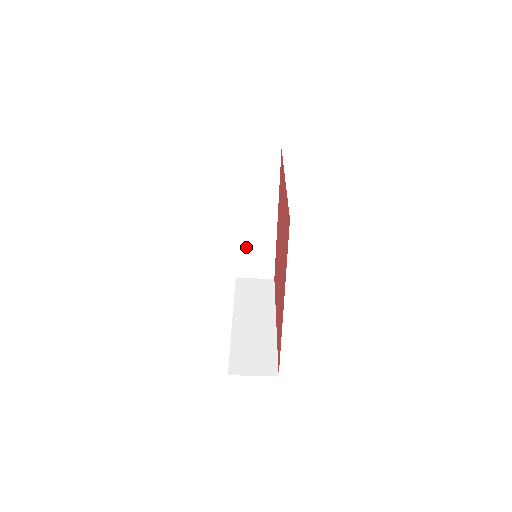
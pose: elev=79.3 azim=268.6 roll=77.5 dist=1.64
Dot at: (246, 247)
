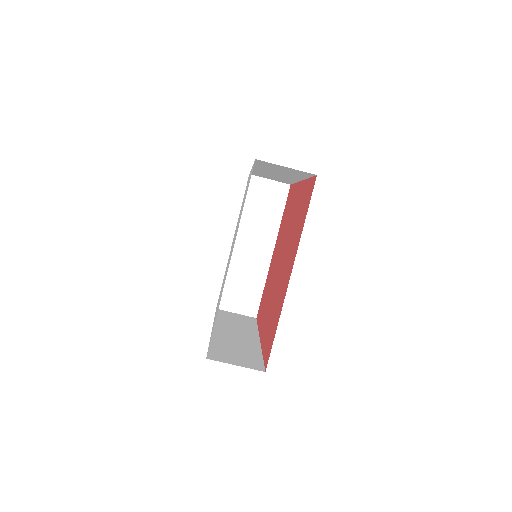
Dot at: (262, 174)
